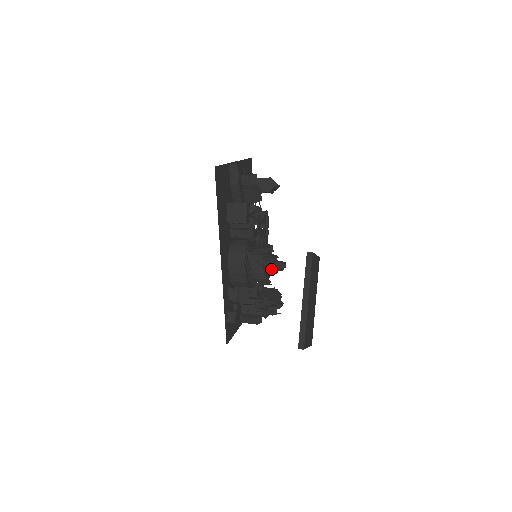
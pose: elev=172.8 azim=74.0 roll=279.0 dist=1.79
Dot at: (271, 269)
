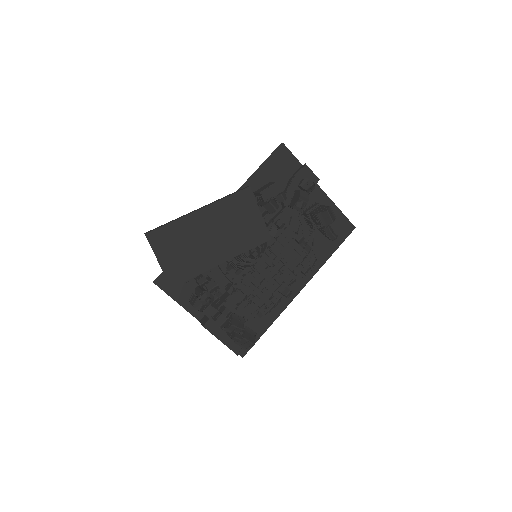
Dot at: occluded
